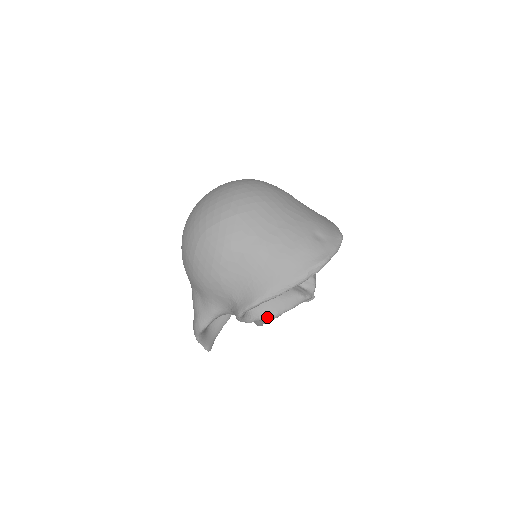
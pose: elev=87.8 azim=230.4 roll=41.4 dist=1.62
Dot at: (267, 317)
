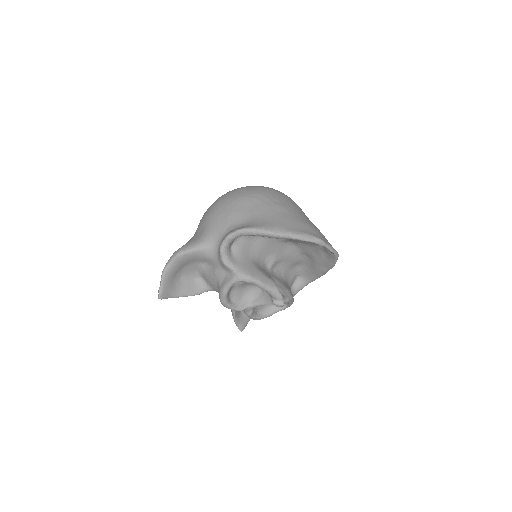
Dot at: (241, 272)
